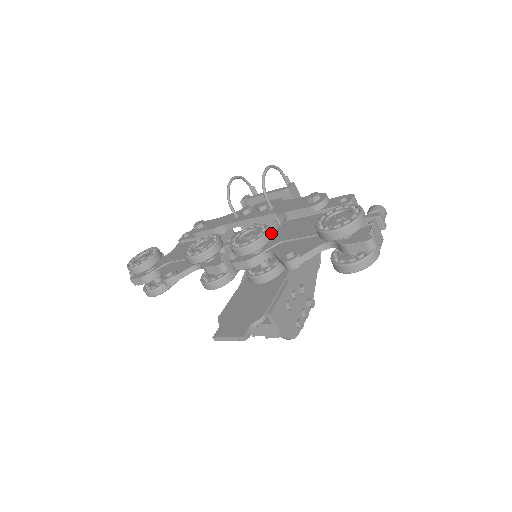
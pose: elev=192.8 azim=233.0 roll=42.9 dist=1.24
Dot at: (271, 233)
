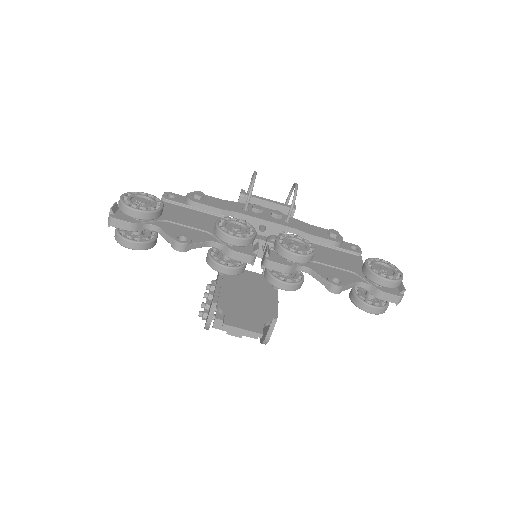
Dot at: occluded
